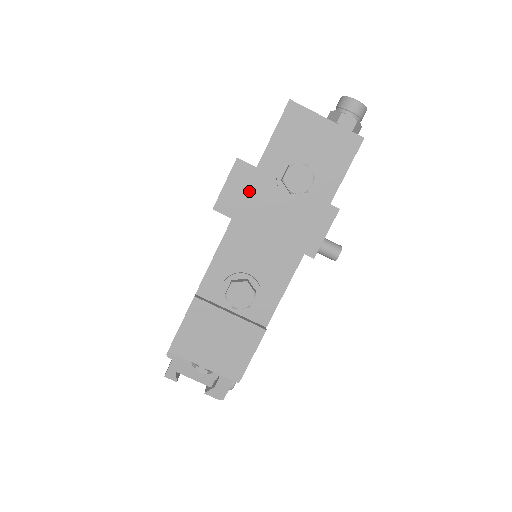
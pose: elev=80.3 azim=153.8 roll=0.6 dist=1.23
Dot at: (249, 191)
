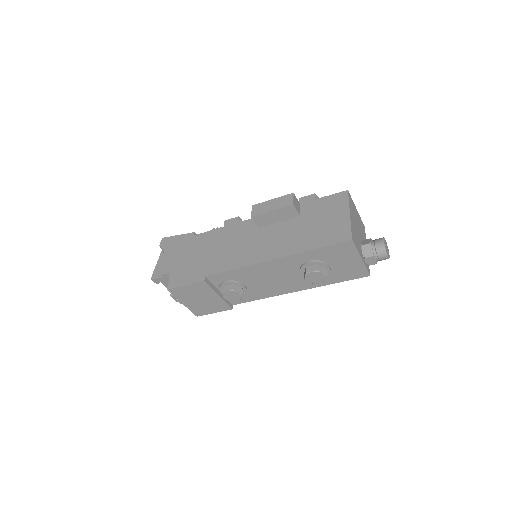
Dot at: (283, 259)
